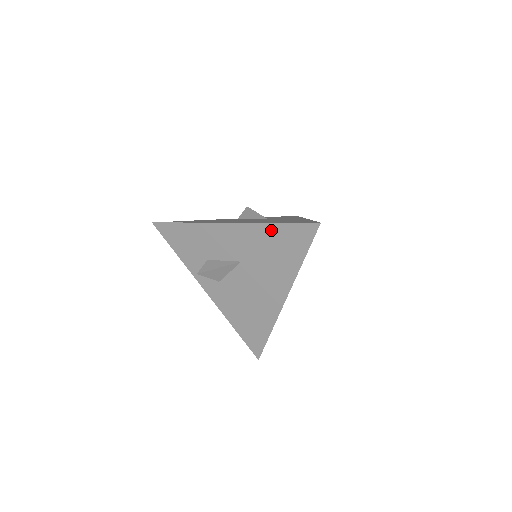
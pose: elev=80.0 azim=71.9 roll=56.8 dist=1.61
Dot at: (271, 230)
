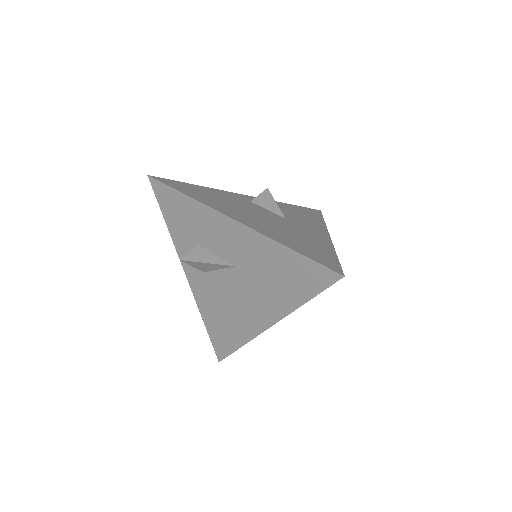
Dot at: (282, 253)
